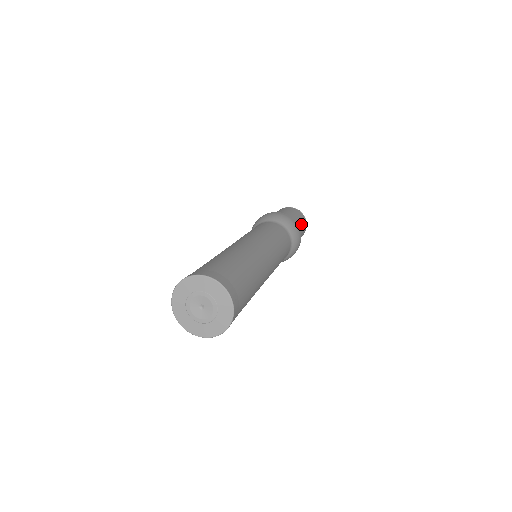
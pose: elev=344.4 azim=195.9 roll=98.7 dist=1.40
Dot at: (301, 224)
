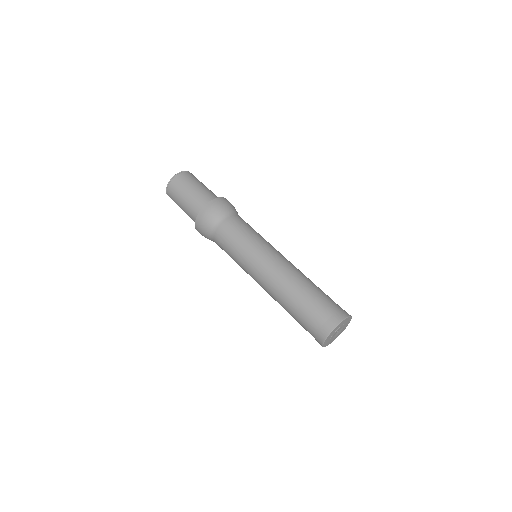
Dot at: (202, 184)
